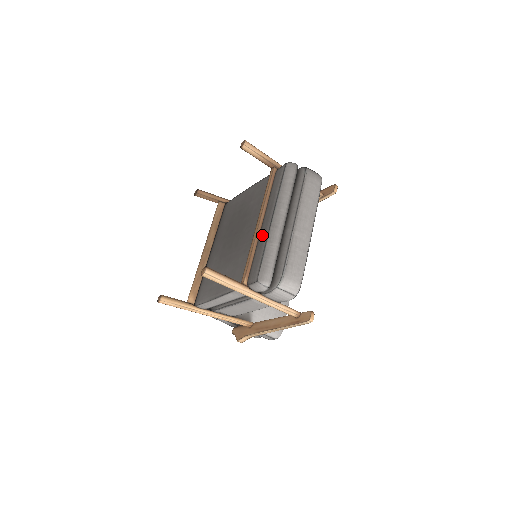
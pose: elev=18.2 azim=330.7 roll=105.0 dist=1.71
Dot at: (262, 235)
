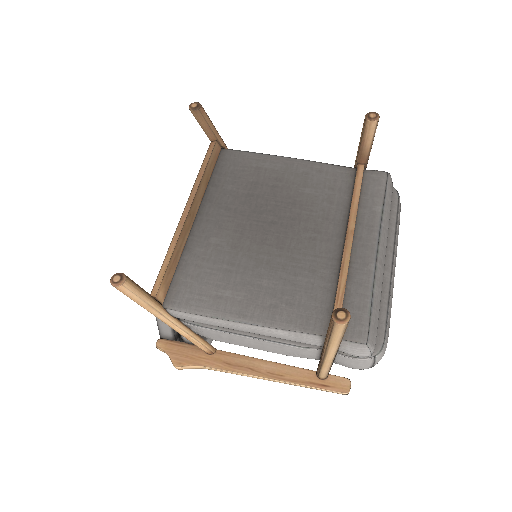
Dot at: (359, 266)
